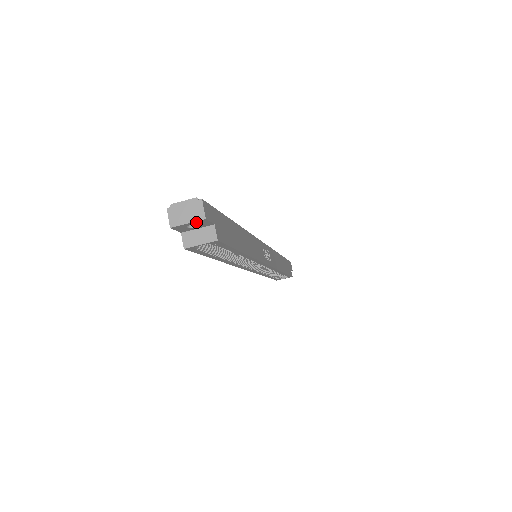
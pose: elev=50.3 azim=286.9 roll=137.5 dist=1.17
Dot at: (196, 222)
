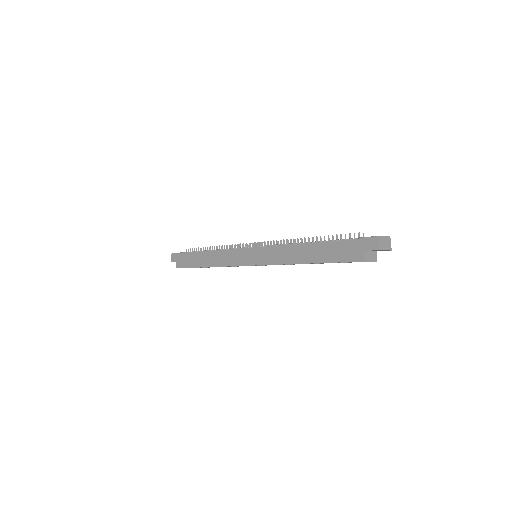
Dot at: (386, 250)
